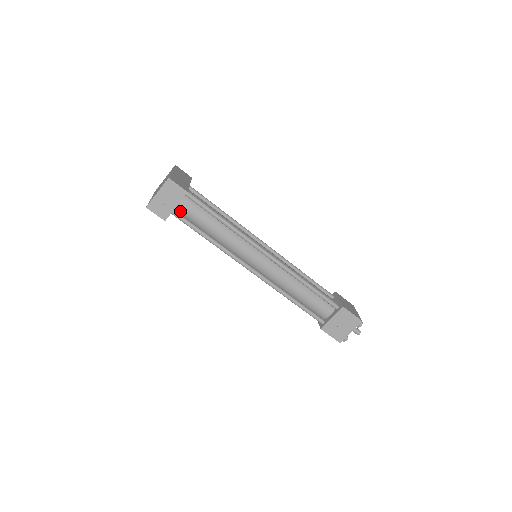
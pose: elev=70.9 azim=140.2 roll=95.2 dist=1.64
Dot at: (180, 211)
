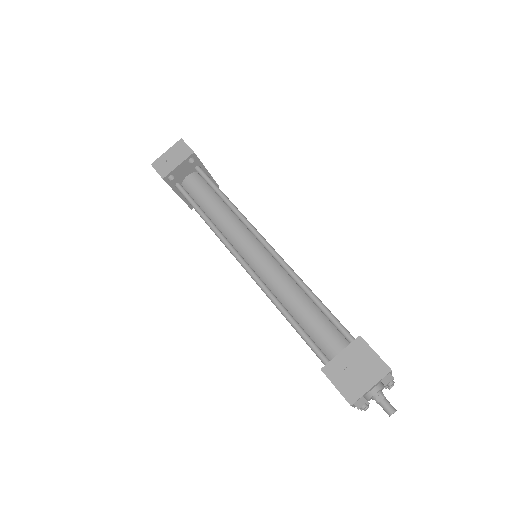
Dot at: (186, 187)
